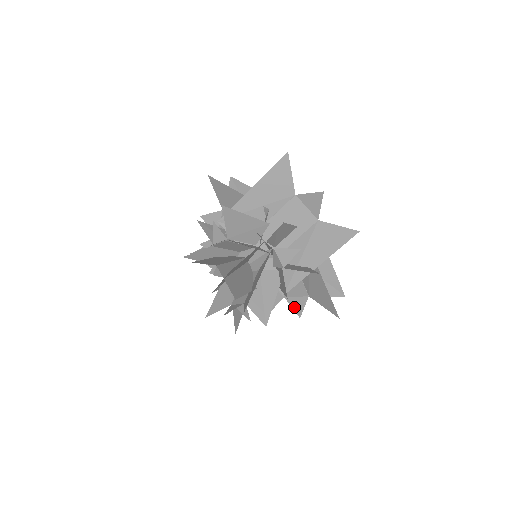
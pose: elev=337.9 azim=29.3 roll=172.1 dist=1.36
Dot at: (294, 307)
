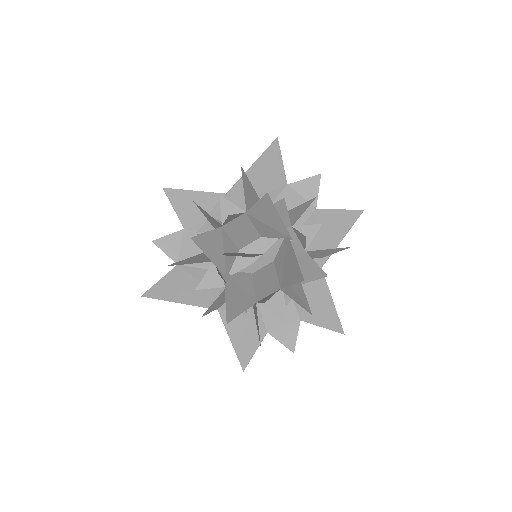
Dot at: (283, 341)
